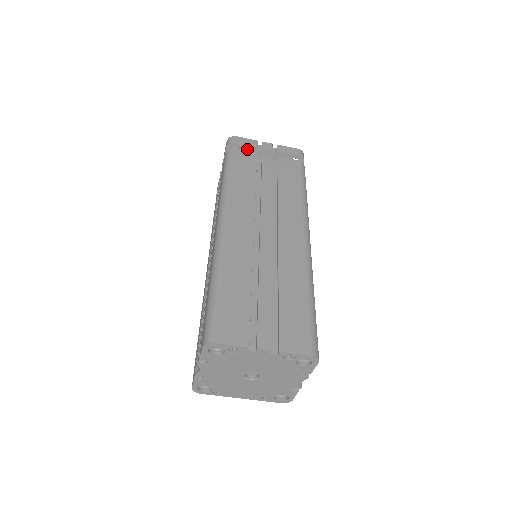
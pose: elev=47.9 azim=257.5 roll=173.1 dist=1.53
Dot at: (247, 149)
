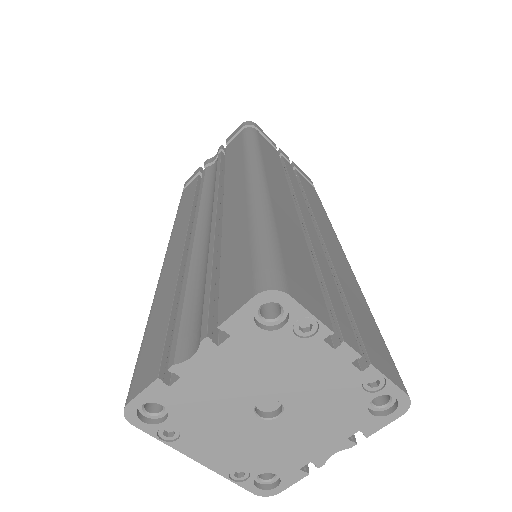
Dot at: occluded
